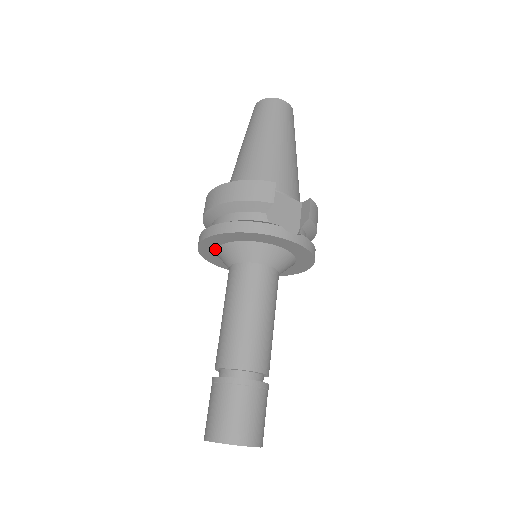
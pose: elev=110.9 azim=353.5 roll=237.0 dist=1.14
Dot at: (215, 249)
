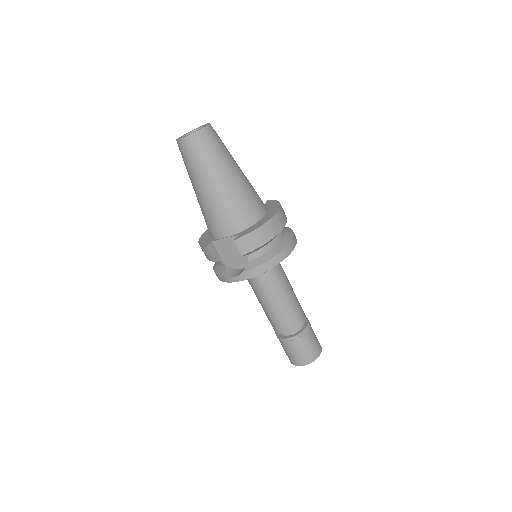
Dot at: occluded
